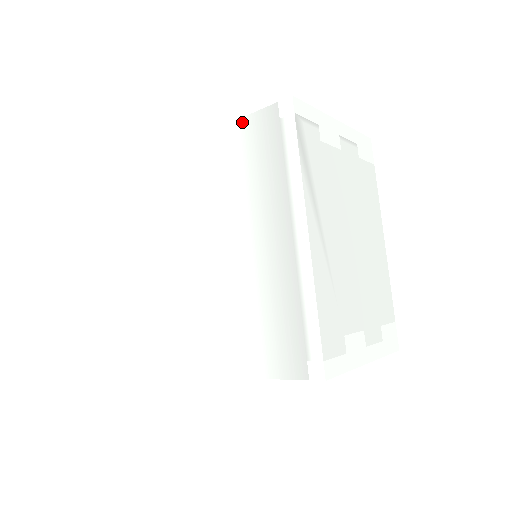
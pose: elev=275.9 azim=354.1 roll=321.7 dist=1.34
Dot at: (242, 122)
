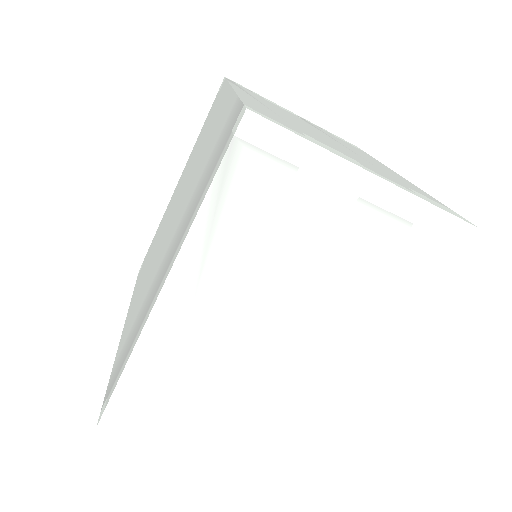
Dot at: (235, 102)
